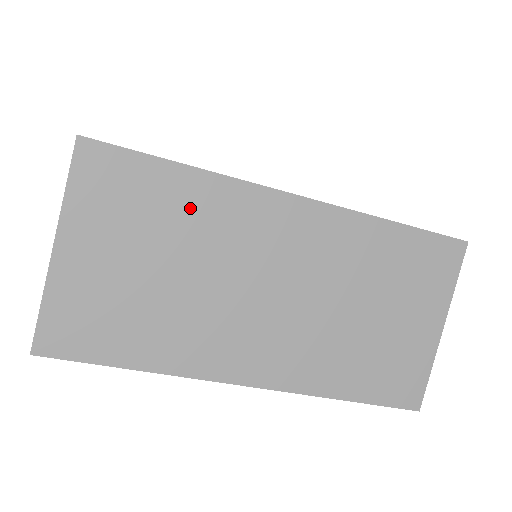
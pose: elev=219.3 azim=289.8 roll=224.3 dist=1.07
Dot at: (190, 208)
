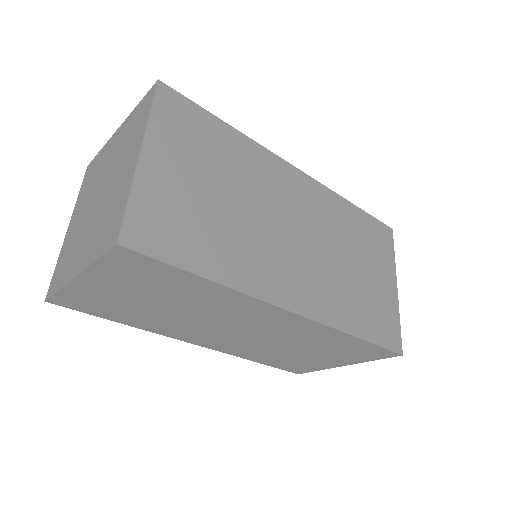
Dot at: (199, 294)
